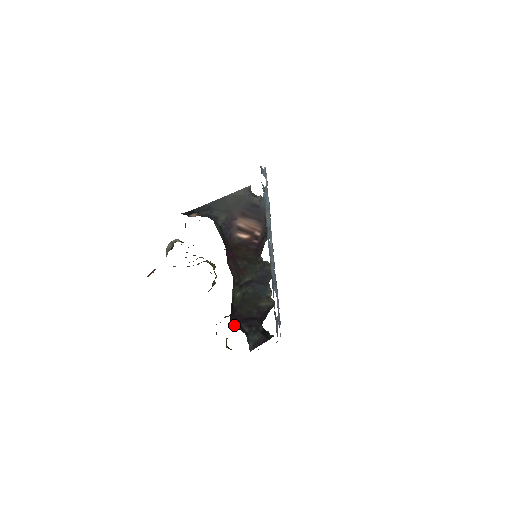
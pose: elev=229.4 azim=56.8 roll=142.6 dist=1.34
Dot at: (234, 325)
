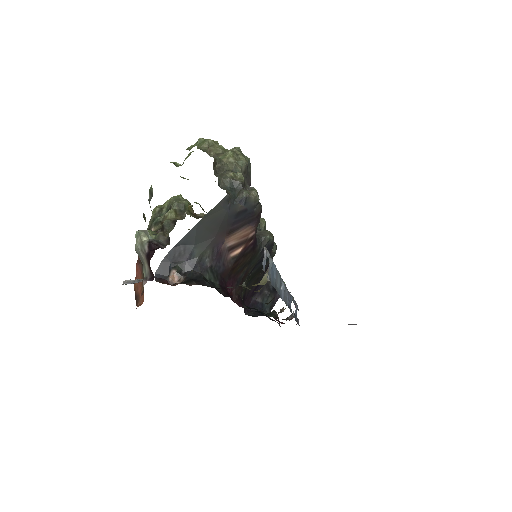
Dot at: (249, 309)
